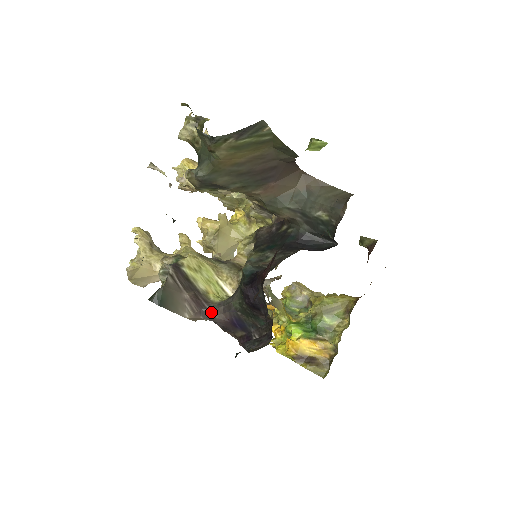
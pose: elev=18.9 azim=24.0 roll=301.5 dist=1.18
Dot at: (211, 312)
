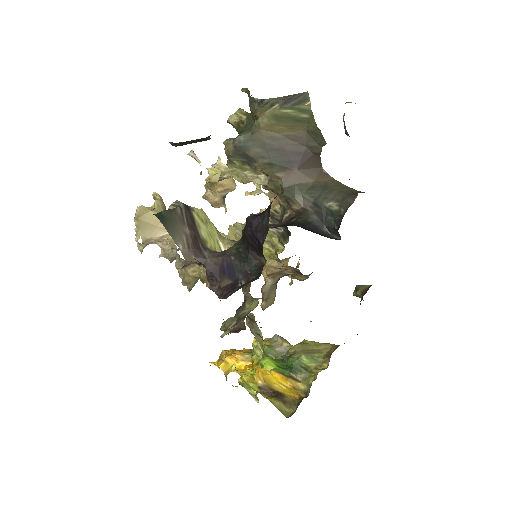
Dot at: (205, 254)
